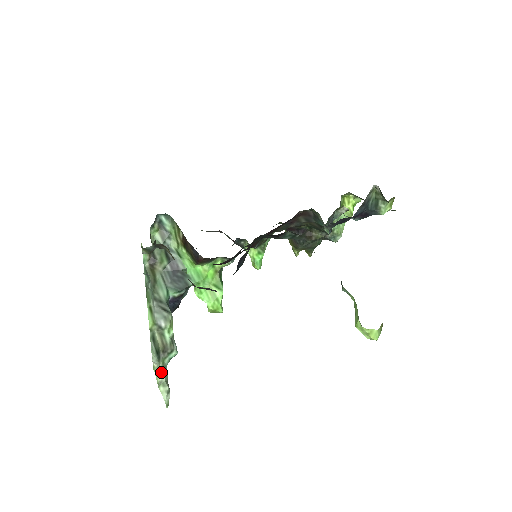
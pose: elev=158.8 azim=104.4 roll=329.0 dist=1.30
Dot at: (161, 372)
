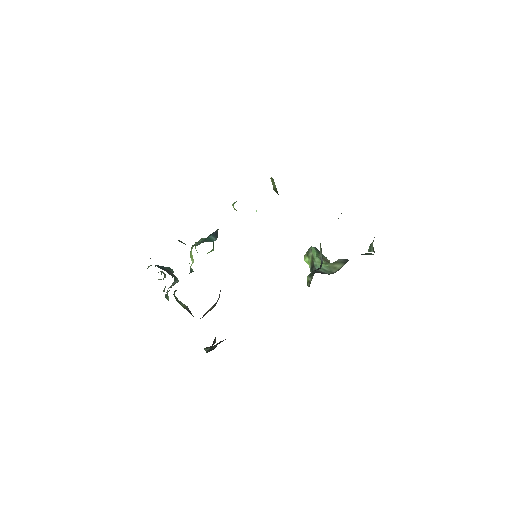
Dot at: (163, 279)
